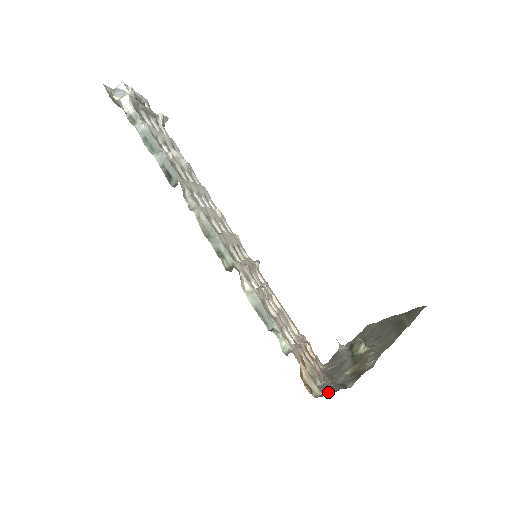
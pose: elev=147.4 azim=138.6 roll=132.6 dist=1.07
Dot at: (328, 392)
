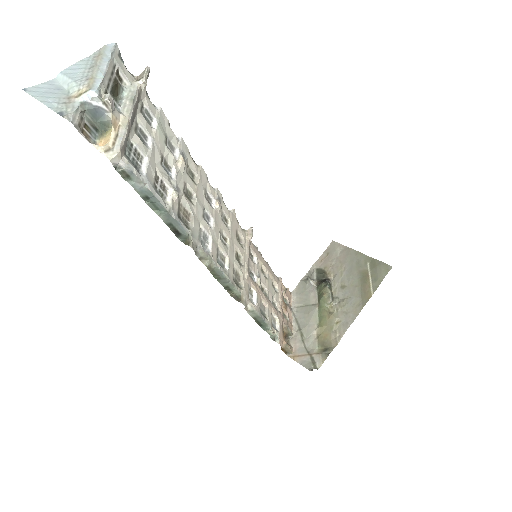
Dot at: (299, 357)
